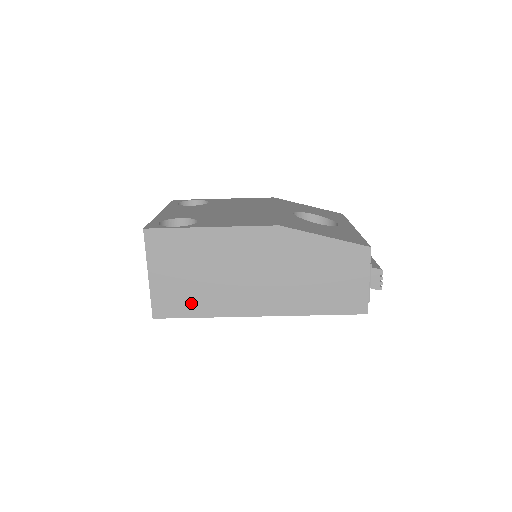
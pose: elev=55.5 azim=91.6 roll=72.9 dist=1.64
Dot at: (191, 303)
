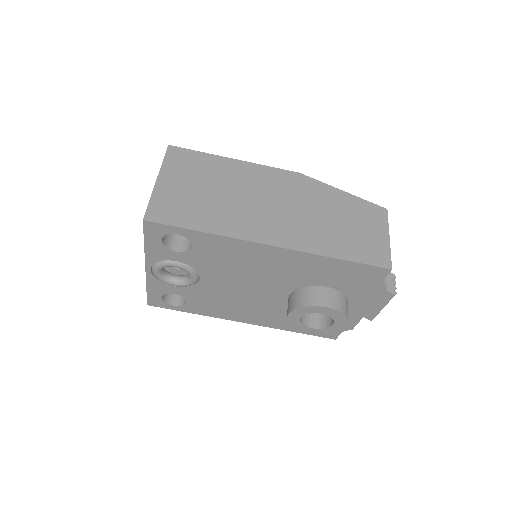
Dot at: (194, 215)
